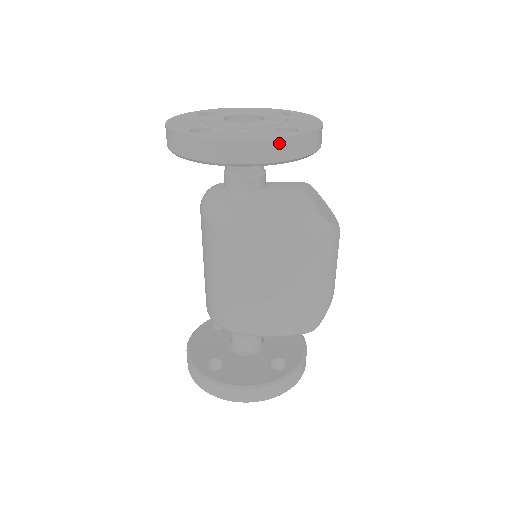
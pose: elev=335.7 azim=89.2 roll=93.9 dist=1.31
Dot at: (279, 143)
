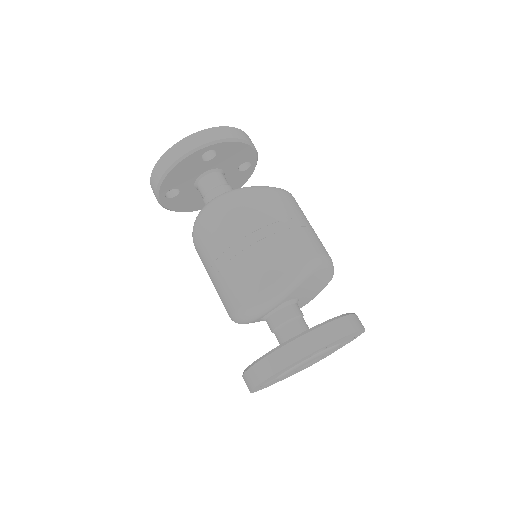
Dot at: occluded
